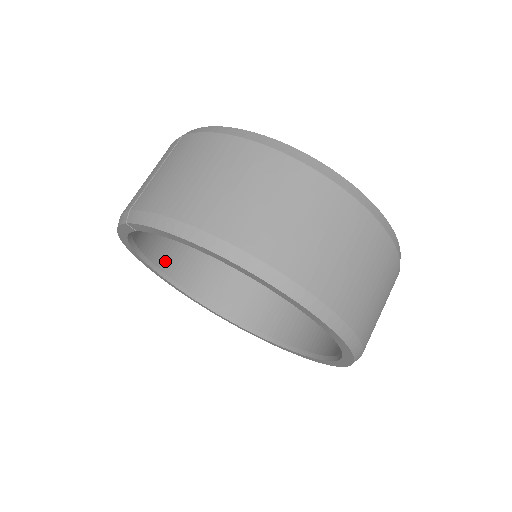
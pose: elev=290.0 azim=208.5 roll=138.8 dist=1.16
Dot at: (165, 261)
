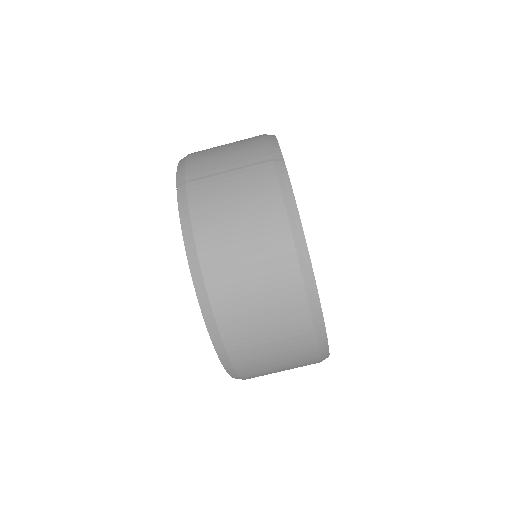
Dot at: occluded
